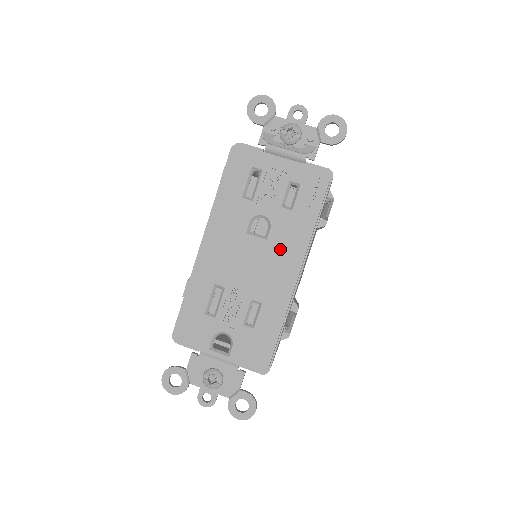
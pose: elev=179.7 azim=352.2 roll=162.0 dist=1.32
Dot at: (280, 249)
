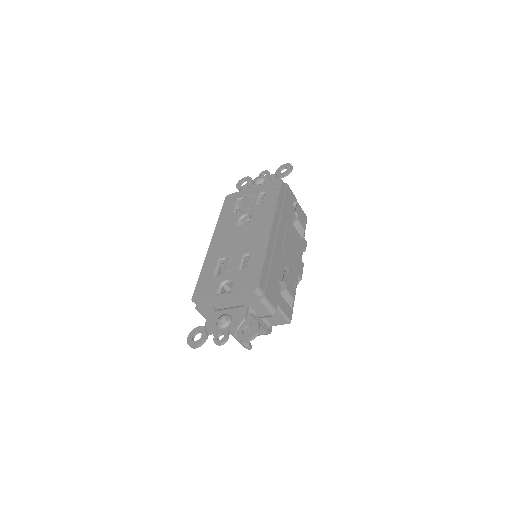
Dot at: (258, 222)
